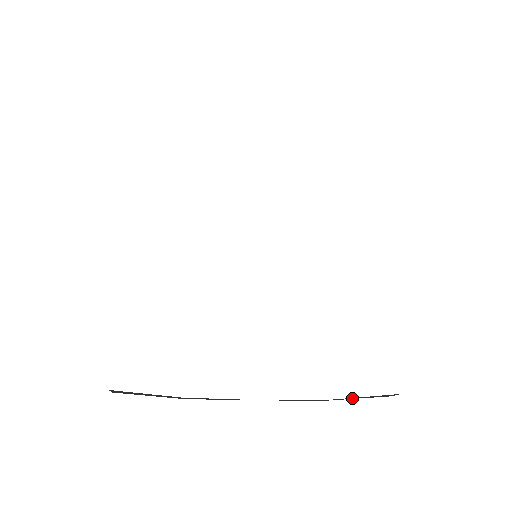
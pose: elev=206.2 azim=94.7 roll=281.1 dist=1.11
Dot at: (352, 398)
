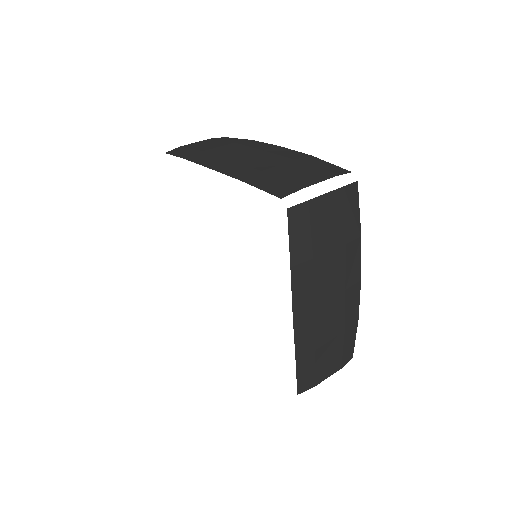
Dot at: occluded
